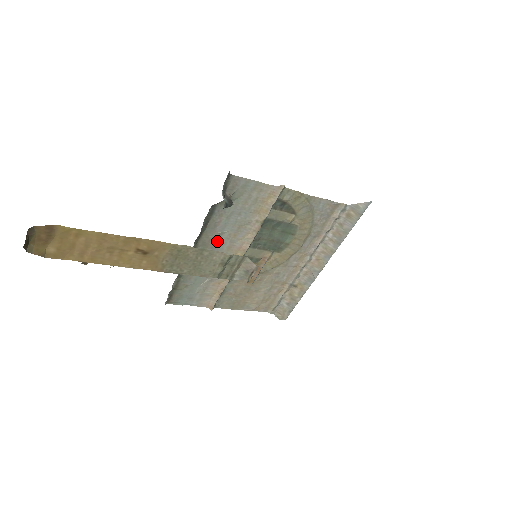
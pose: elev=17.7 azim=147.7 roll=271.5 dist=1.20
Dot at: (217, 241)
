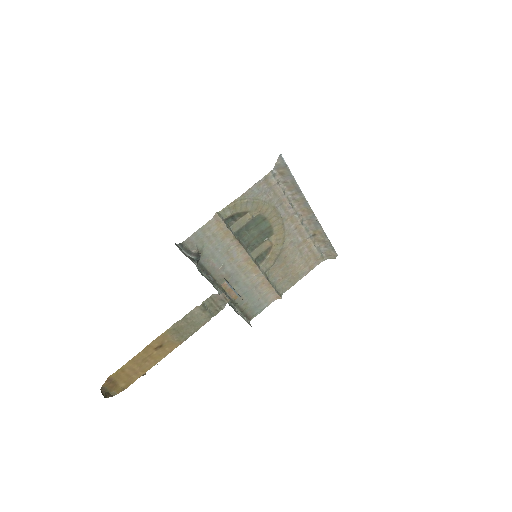
Dot at: (227, 271)
